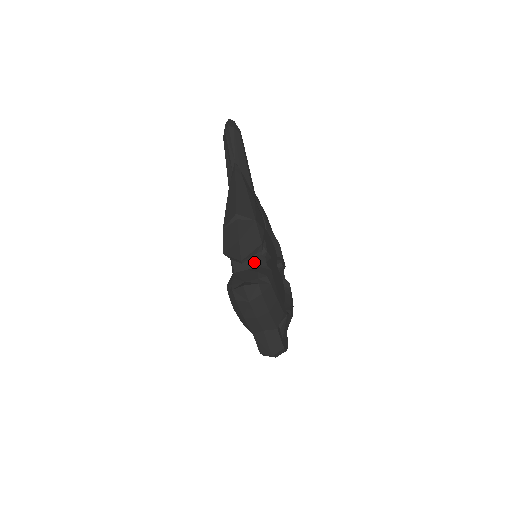
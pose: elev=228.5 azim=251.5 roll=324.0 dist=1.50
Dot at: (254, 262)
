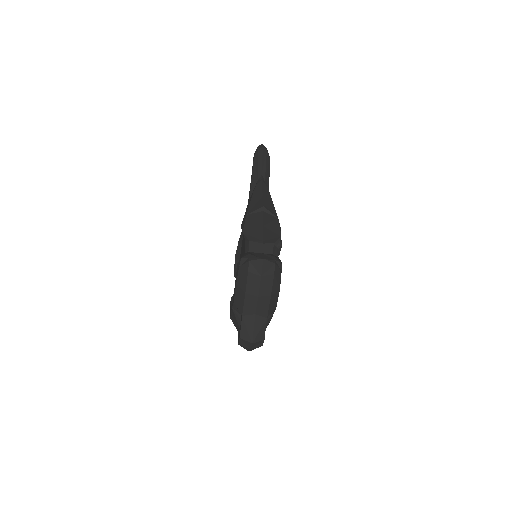
Dot at: (269, 249)
